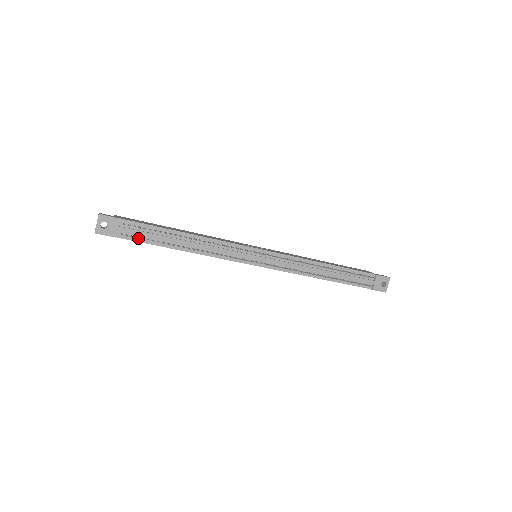
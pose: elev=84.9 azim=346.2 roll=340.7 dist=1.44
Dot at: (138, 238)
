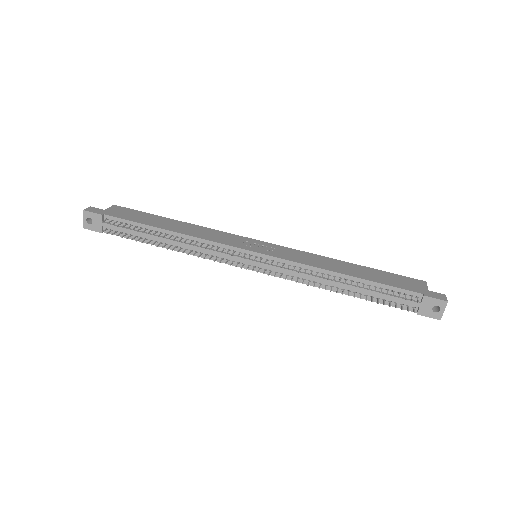
Dot at: (123, 234)
